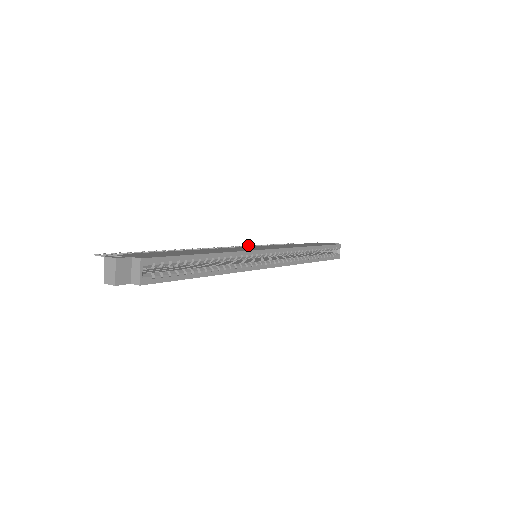
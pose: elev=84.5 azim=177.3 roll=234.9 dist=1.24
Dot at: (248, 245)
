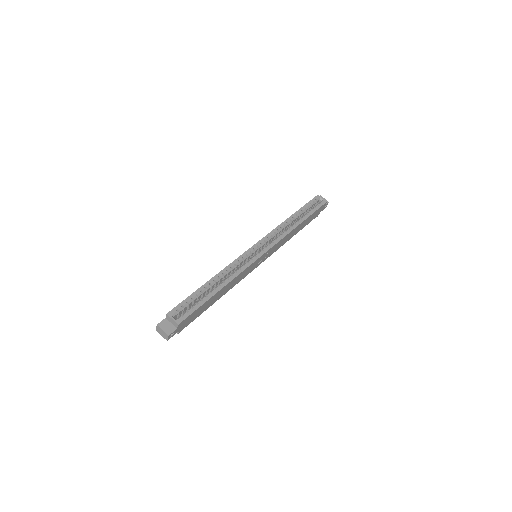
Dot at: occluded
